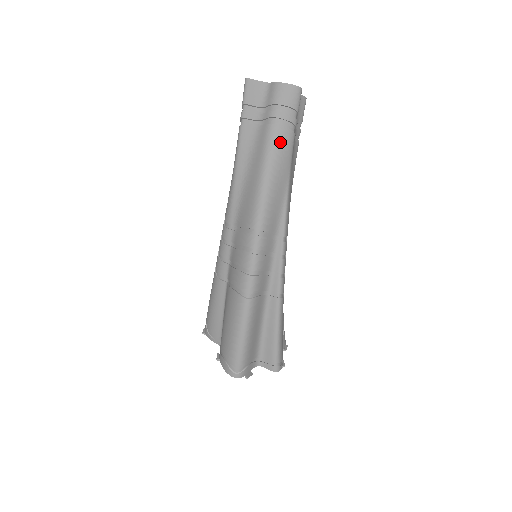
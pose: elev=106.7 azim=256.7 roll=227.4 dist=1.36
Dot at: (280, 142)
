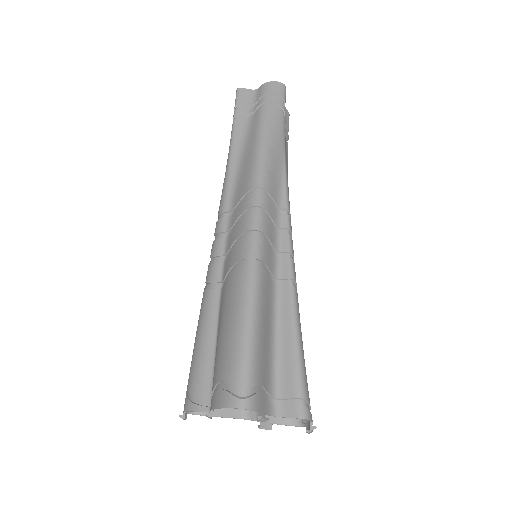
Dot at: (273, 118)
